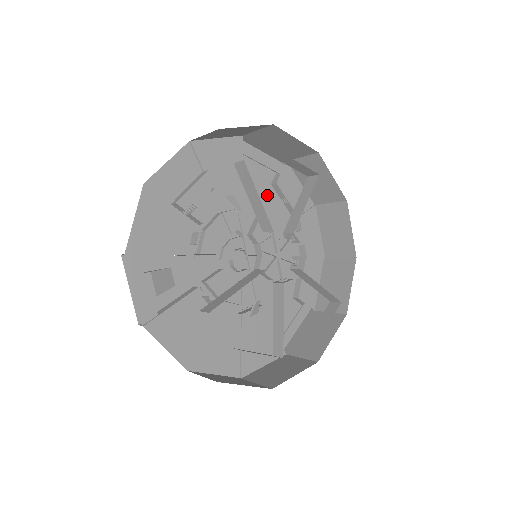
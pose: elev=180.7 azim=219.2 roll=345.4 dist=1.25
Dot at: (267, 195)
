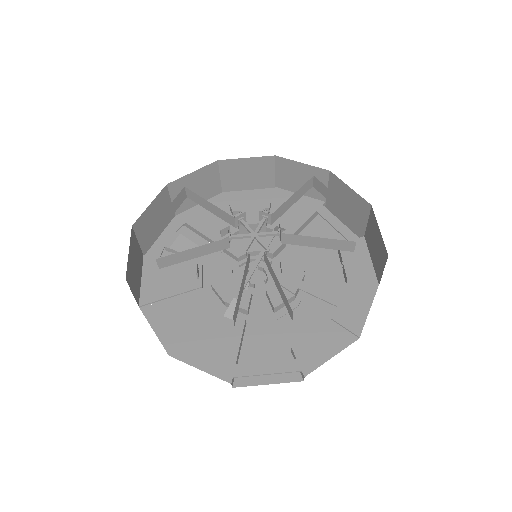
Dot at: (327, 254)
